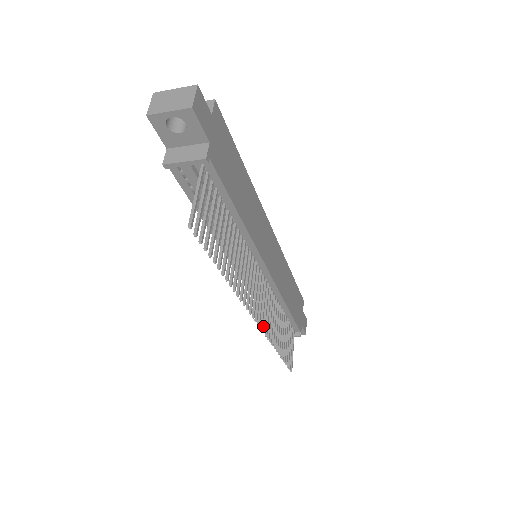
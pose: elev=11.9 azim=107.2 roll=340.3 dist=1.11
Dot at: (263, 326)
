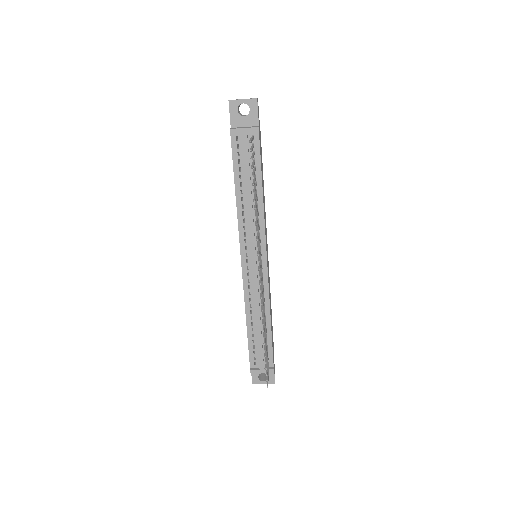
Dot at: (261, 295)
